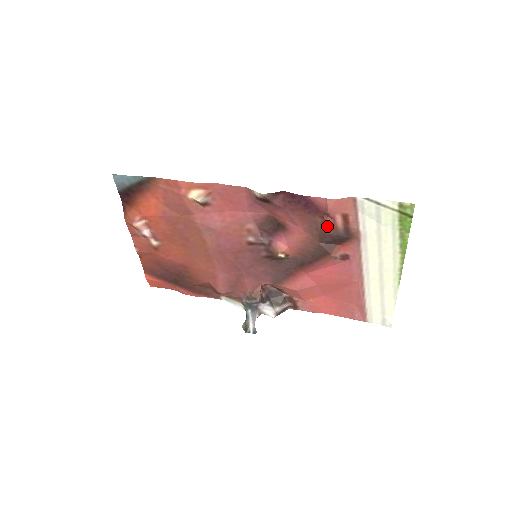
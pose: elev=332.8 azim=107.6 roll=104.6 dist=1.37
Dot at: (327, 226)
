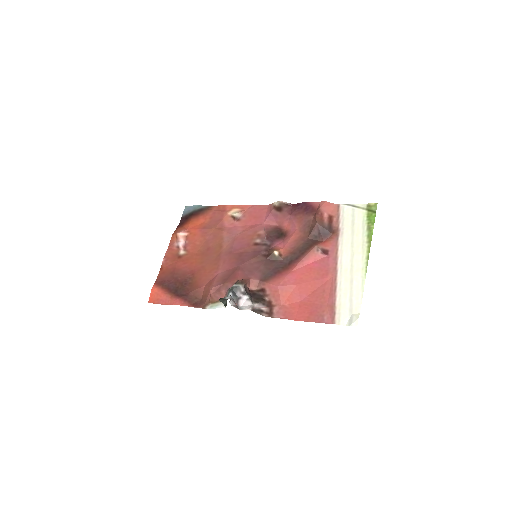
Dot at: (317, 218)
